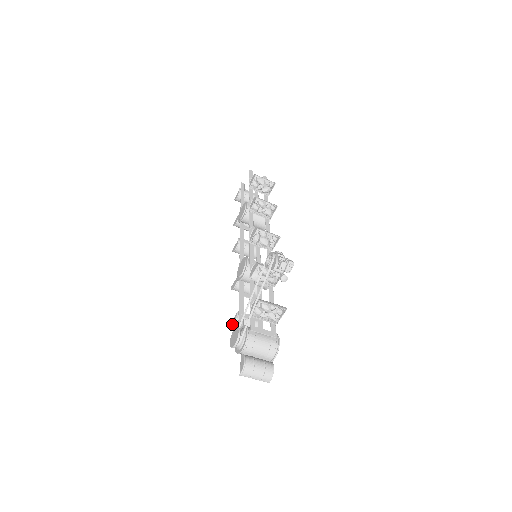
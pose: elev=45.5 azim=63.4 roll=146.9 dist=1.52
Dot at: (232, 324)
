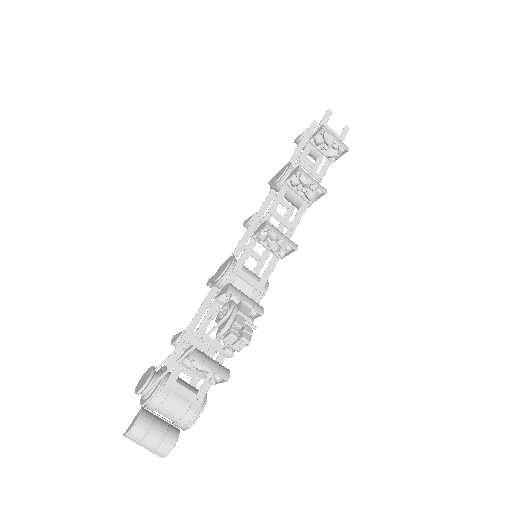
Dot at: (173, 340)
